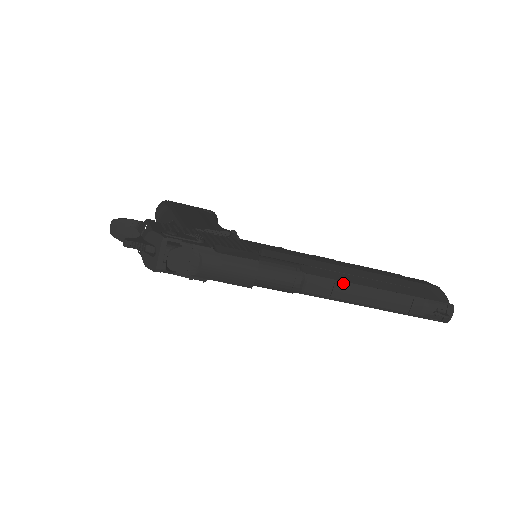
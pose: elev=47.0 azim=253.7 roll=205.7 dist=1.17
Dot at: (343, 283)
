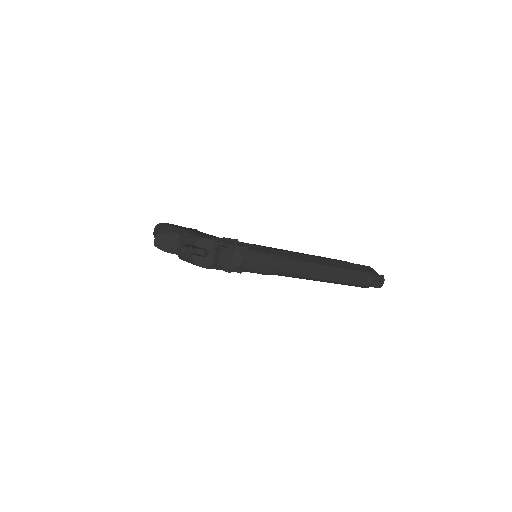
Dot at: (324, 266)
